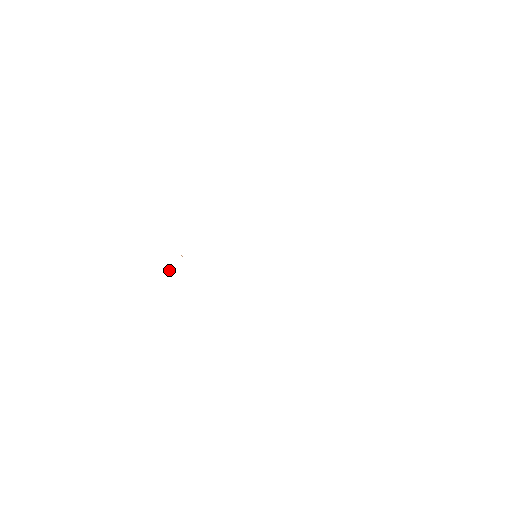
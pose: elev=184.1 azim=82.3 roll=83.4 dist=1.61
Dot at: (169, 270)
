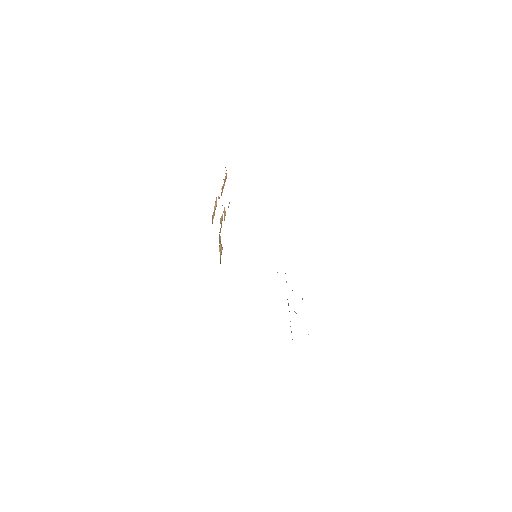
Dot at: occluded
